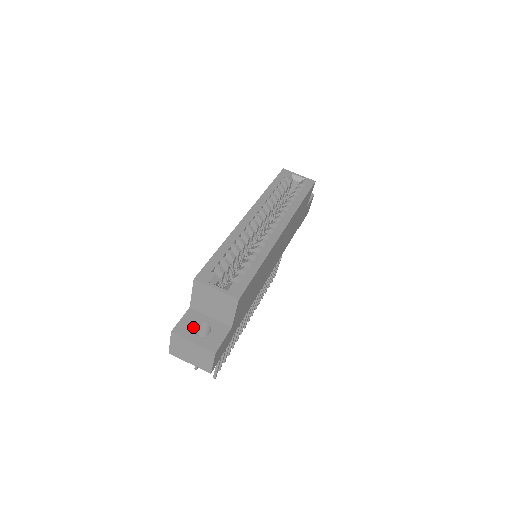
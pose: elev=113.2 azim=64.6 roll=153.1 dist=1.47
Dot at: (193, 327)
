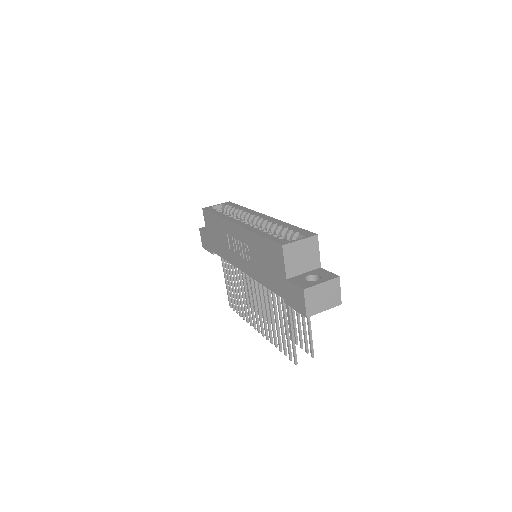
Dot at: (307, 281)
